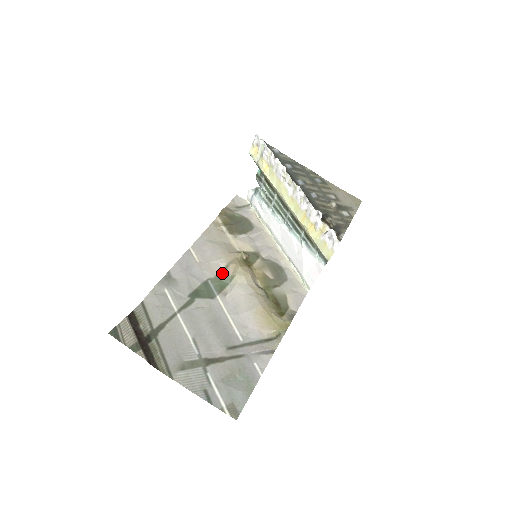
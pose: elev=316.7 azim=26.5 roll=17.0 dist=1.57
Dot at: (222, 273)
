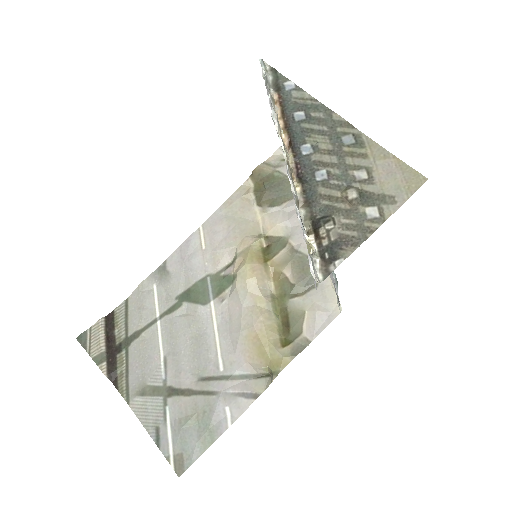
Dot at: (227, 268)
